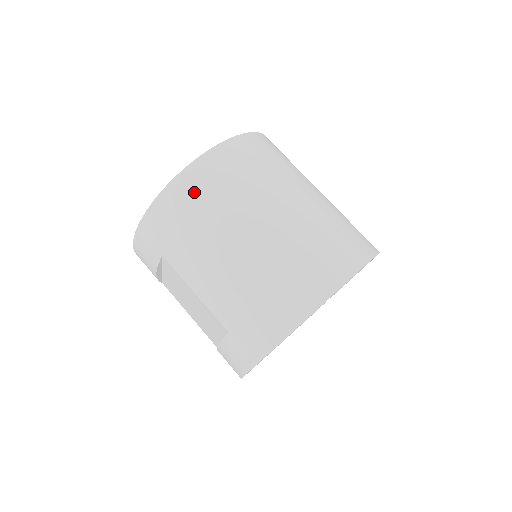
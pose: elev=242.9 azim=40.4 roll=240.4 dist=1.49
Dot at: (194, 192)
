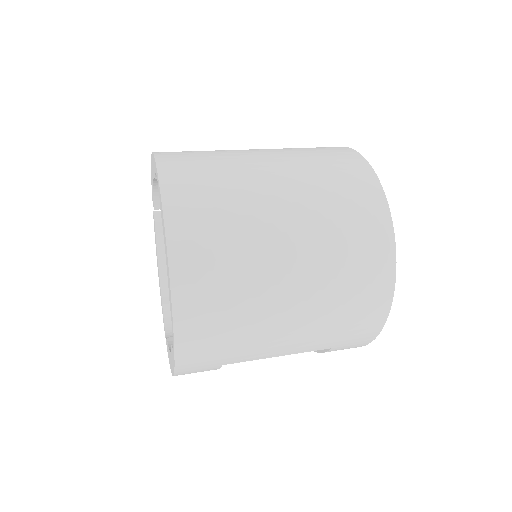
Dot at: (206, 311)
